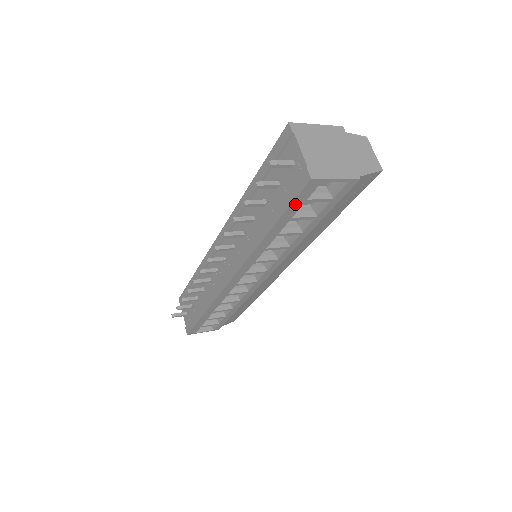
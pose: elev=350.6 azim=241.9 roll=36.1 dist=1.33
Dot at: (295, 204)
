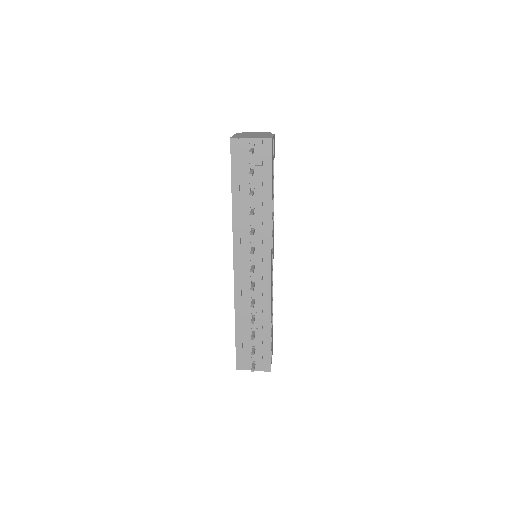
Dot at: (272, 164)
